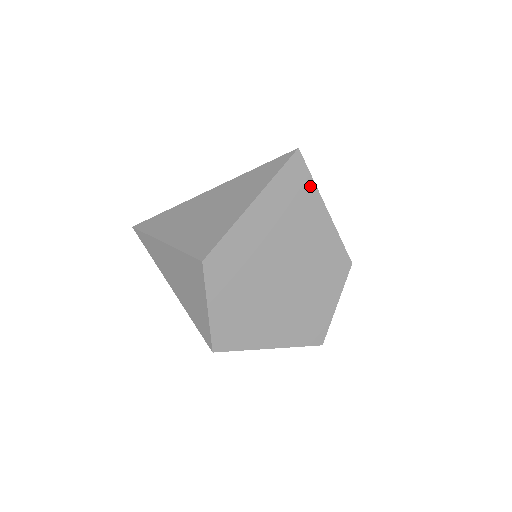
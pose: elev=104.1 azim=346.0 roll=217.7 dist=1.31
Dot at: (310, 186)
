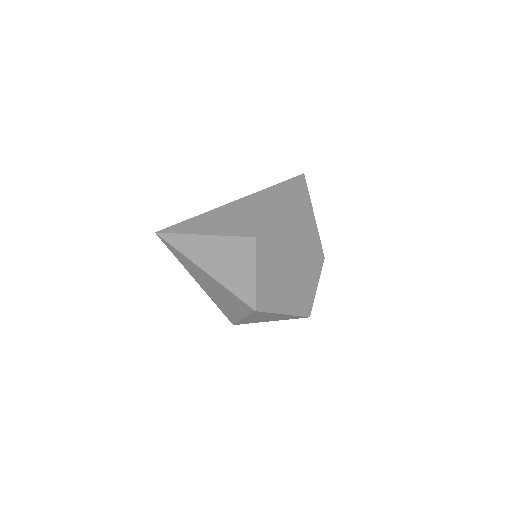
Dot at: (308, 199)
